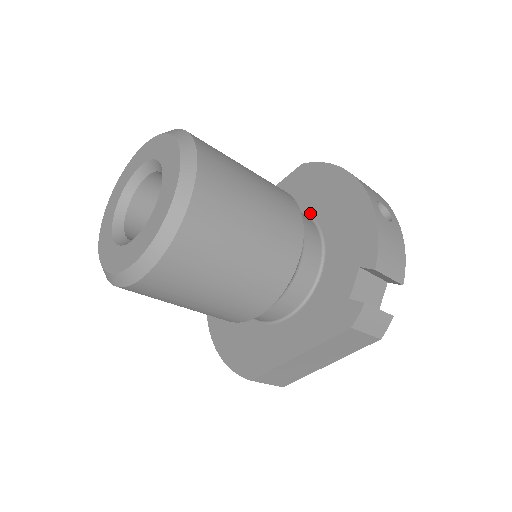
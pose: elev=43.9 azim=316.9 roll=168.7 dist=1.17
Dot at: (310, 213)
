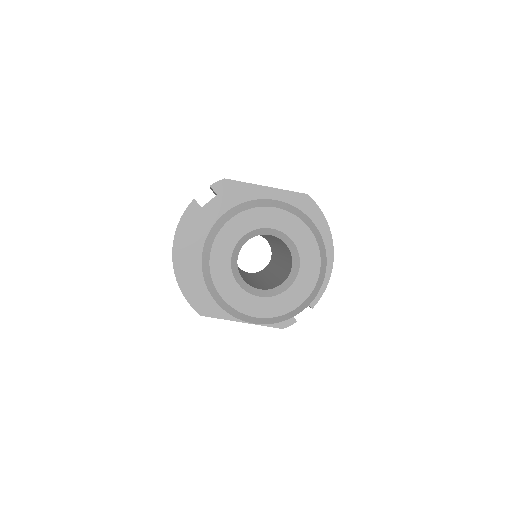
Dot at: occluded
